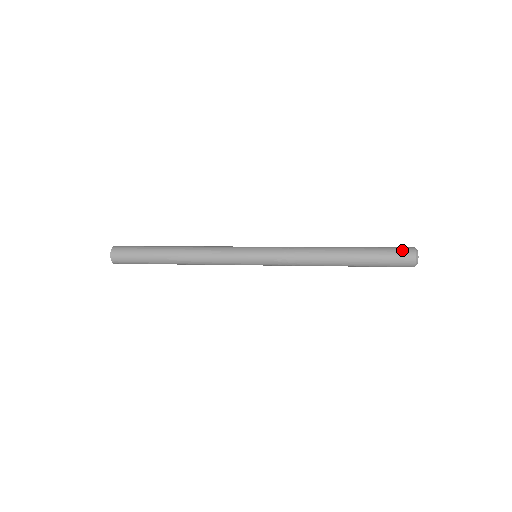
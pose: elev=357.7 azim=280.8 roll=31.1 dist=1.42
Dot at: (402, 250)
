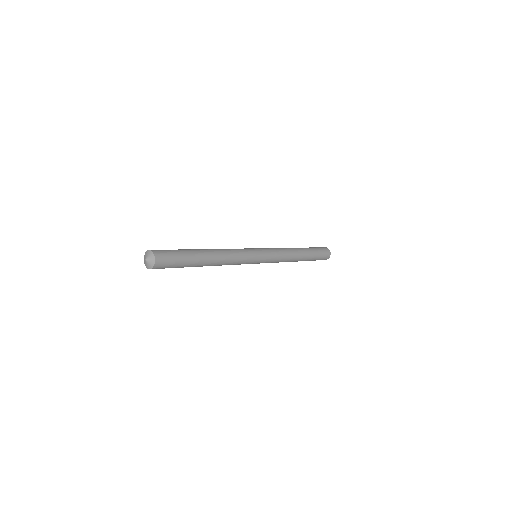
Dot at: (326, 251)
